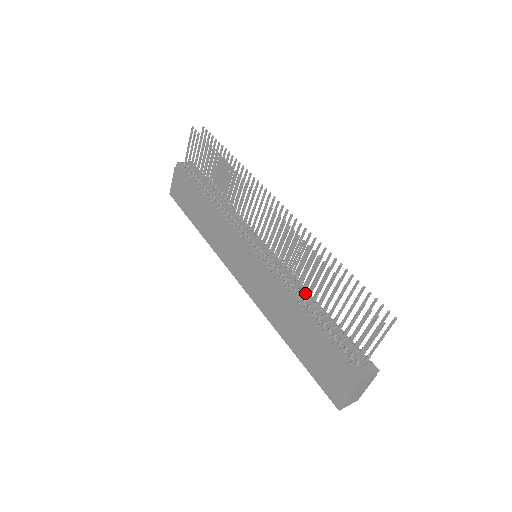
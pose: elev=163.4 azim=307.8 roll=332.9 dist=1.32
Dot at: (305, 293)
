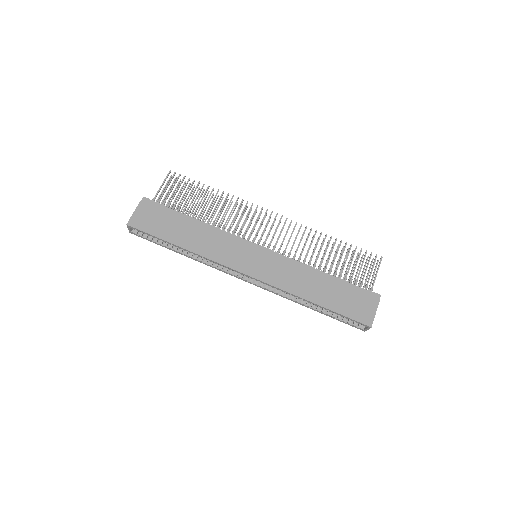
Dot at: occluded
